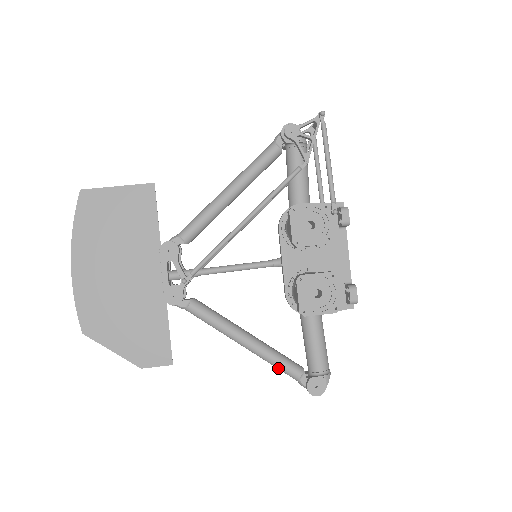
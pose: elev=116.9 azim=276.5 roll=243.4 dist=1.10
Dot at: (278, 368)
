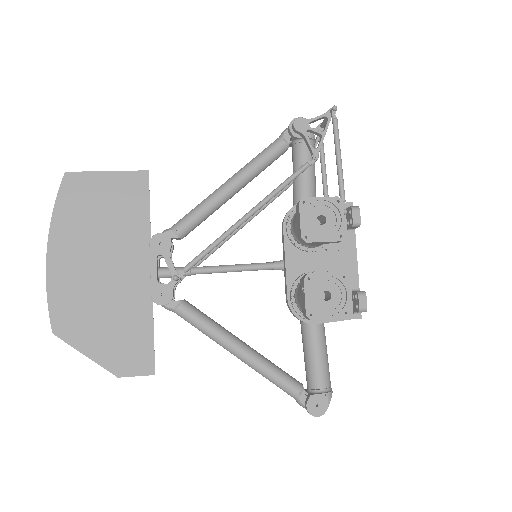
Dot at: (274, 383)
